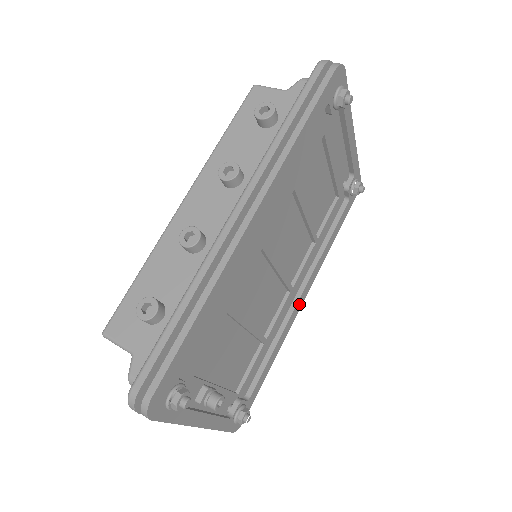
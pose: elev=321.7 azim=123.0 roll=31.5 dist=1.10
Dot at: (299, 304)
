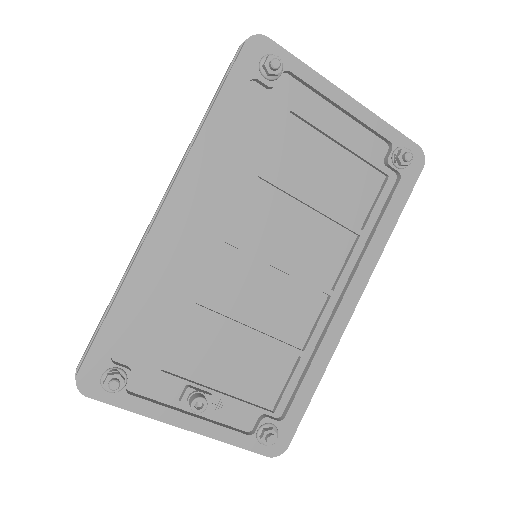
Dot at: (345, 310)
